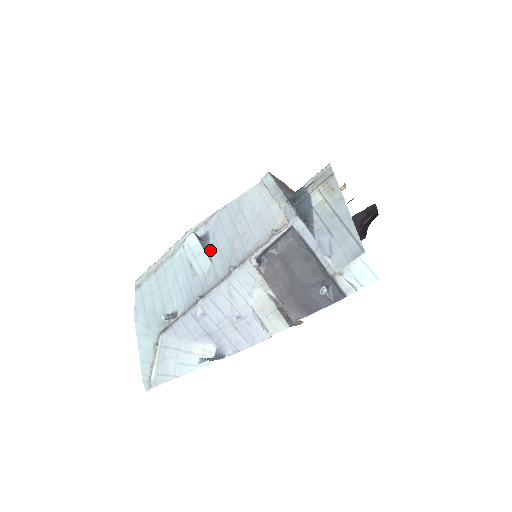
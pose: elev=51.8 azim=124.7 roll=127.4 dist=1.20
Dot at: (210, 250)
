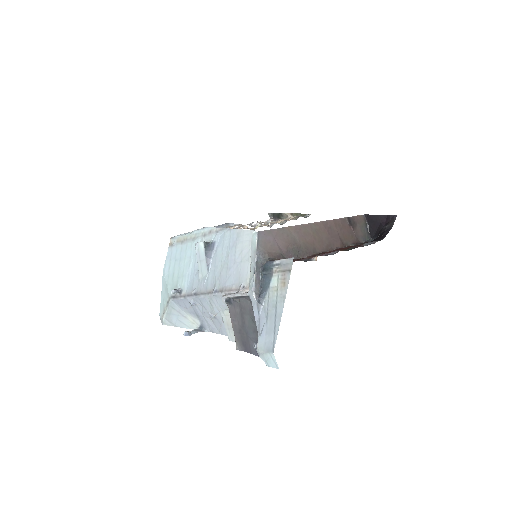
Dot at: (210, 261)
